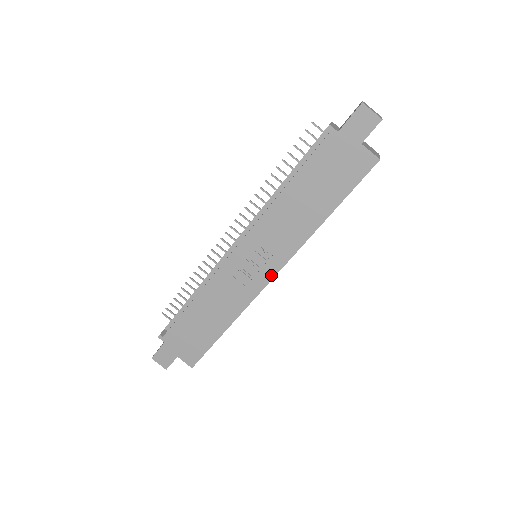
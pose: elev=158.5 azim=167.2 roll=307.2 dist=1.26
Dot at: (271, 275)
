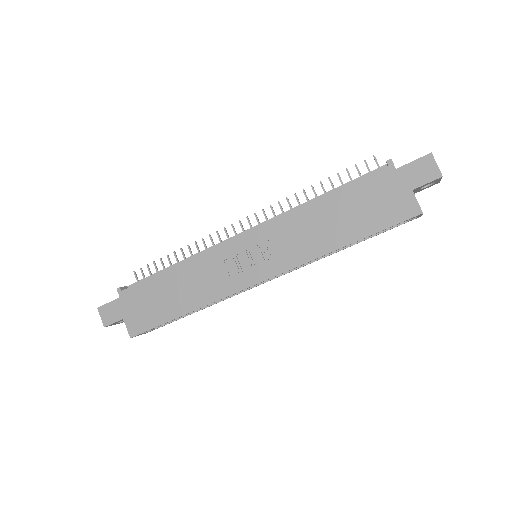
Dot at: (261, 278)
